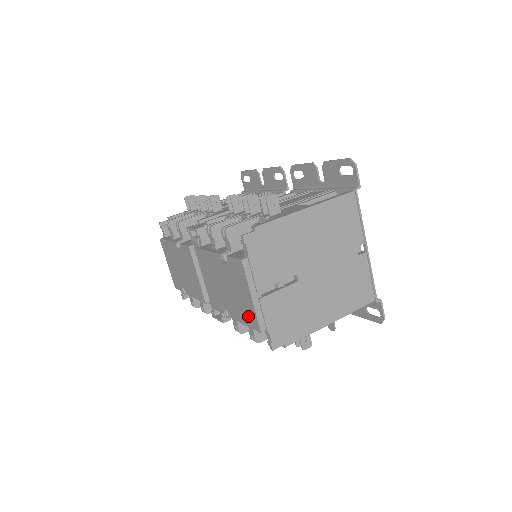
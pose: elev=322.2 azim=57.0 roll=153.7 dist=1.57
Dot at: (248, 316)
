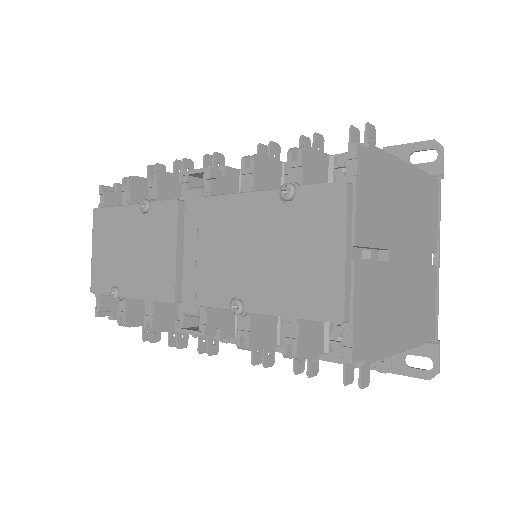
Dot at: (313, 295)
